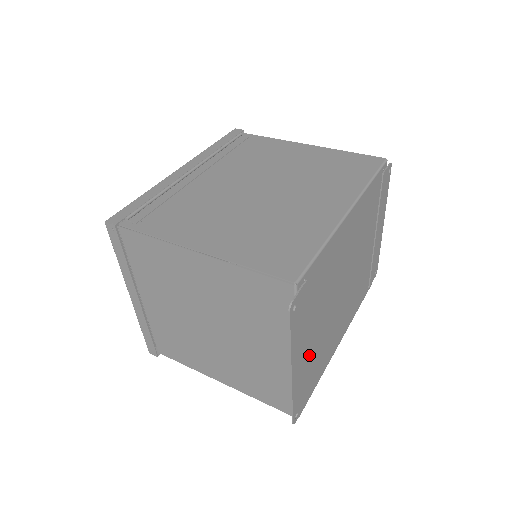
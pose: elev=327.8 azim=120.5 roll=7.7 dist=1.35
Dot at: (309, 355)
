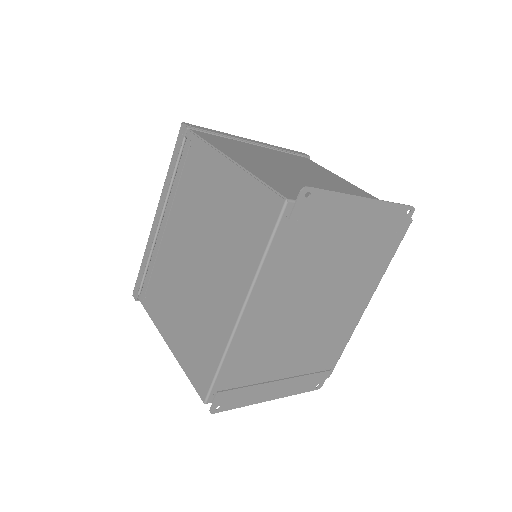
Dot at: (294, 371)
